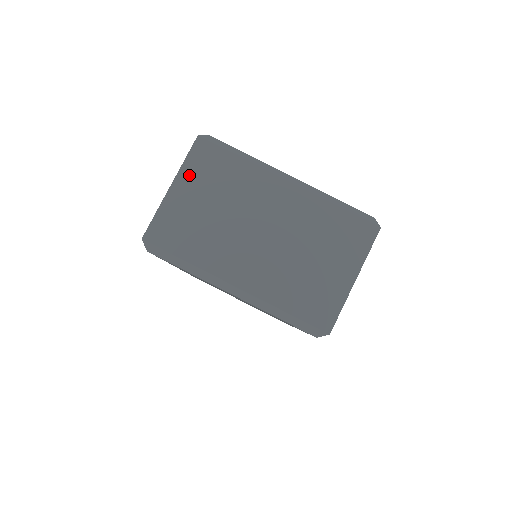
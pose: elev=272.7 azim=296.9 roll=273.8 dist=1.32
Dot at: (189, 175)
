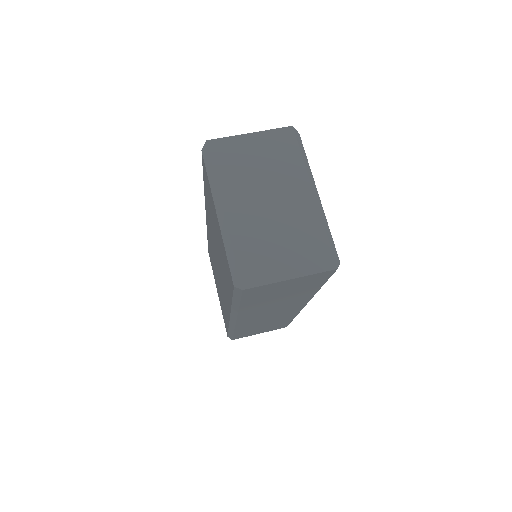
Dot at: (266, 138)
